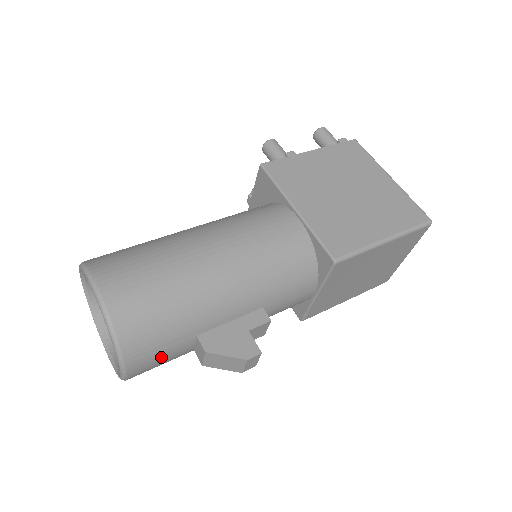
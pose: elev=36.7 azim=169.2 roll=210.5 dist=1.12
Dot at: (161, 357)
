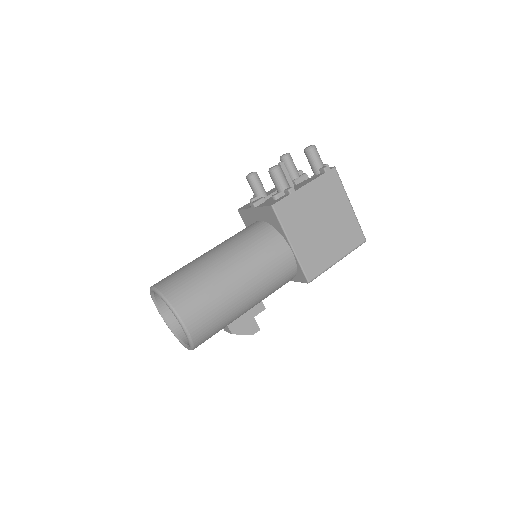
Dot at: occluded
